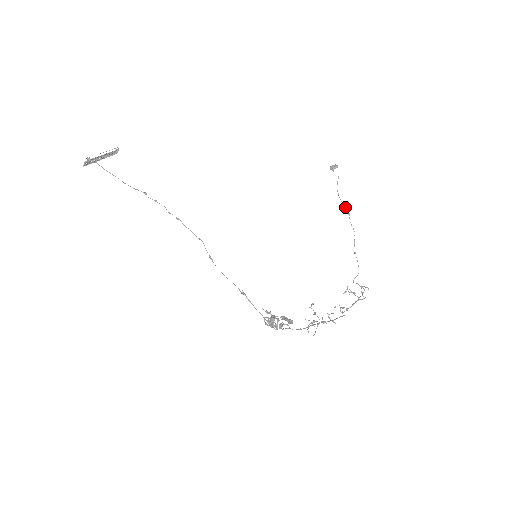
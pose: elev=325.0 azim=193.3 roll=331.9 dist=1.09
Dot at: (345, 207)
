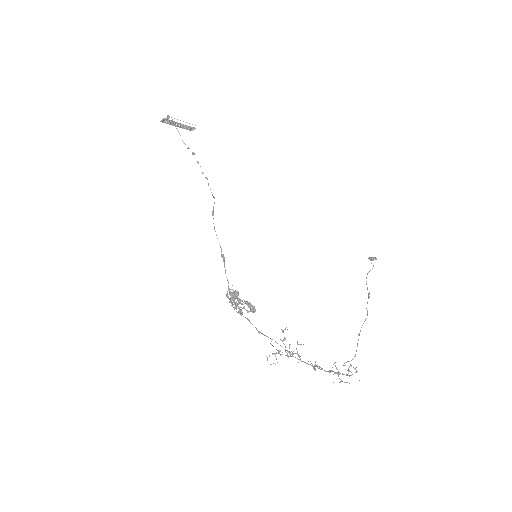
Dot at: occluded
